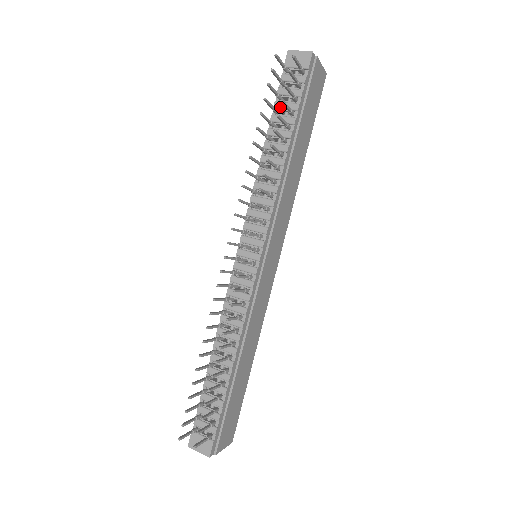
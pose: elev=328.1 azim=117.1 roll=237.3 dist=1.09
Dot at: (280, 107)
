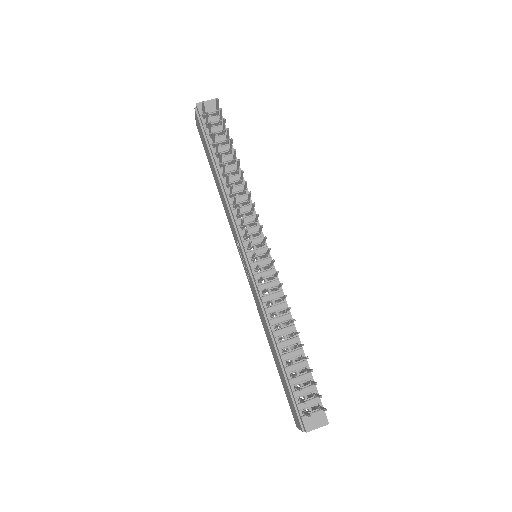
Dot at: (215, 142)
